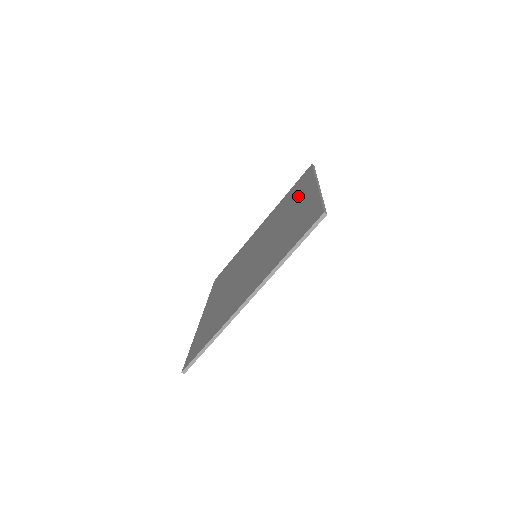
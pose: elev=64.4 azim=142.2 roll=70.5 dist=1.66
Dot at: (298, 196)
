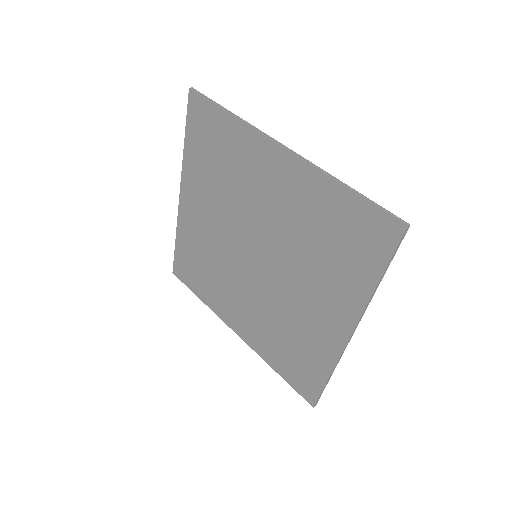
Dot at: (246, 163)
